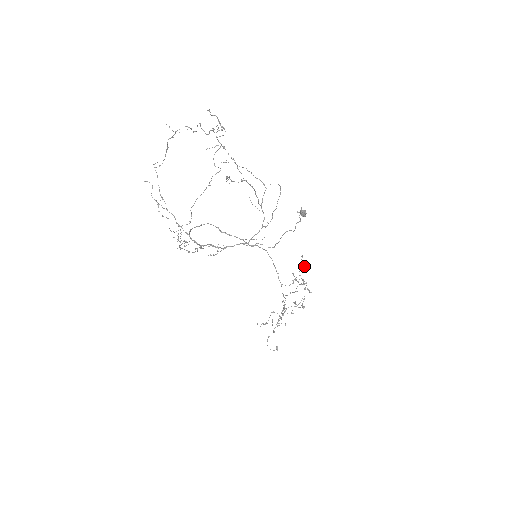
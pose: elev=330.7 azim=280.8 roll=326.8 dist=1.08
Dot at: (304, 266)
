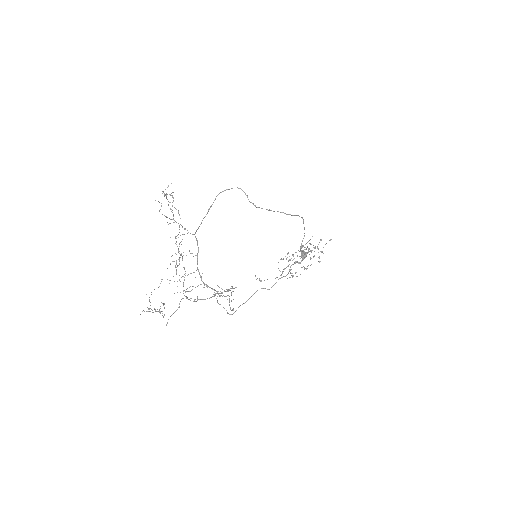
Dot at: (318, 249)
